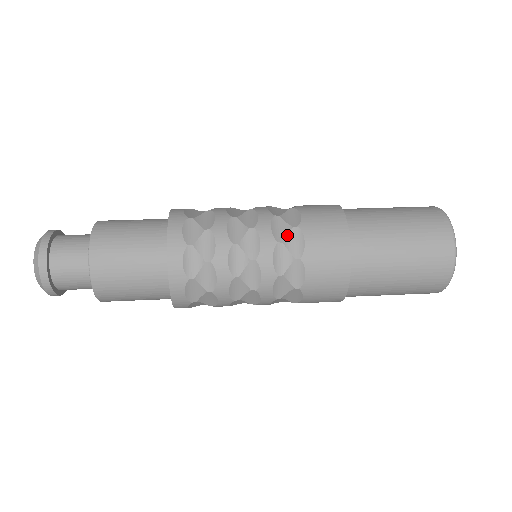
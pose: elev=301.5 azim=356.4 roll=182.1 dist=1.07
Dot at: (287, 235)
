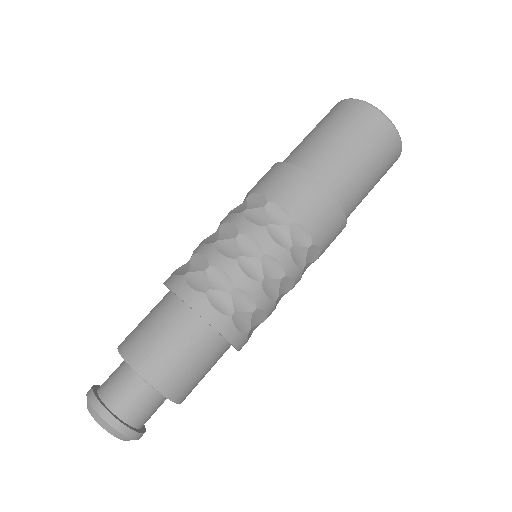
Dot at: (290, 236)
